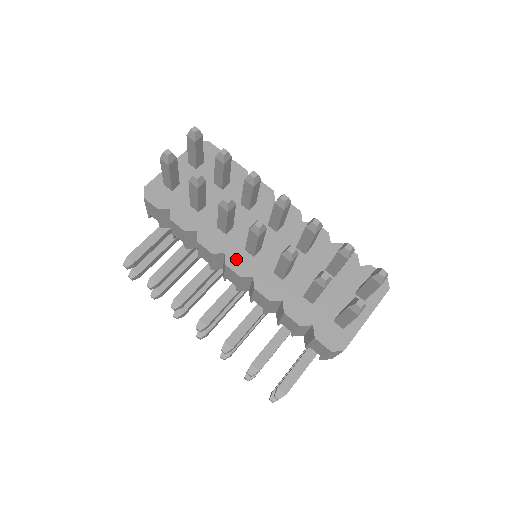
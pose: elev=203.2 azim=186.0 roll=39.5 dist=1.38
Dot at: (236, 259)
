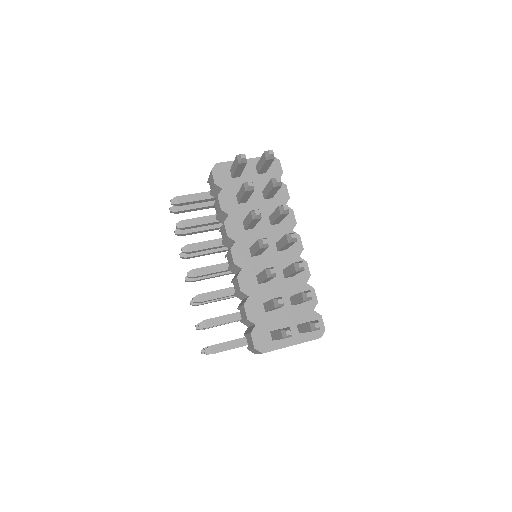
Dot at: (240, 250)
